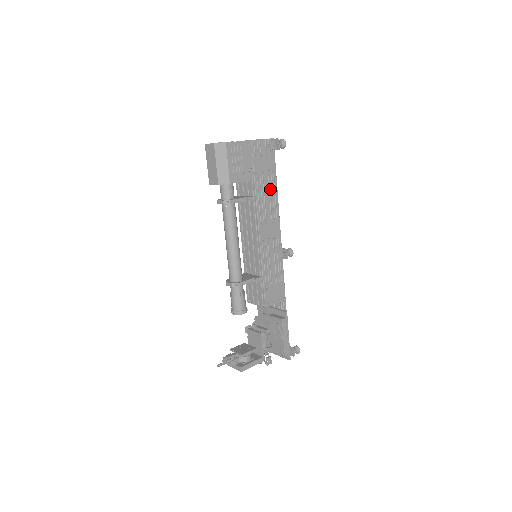
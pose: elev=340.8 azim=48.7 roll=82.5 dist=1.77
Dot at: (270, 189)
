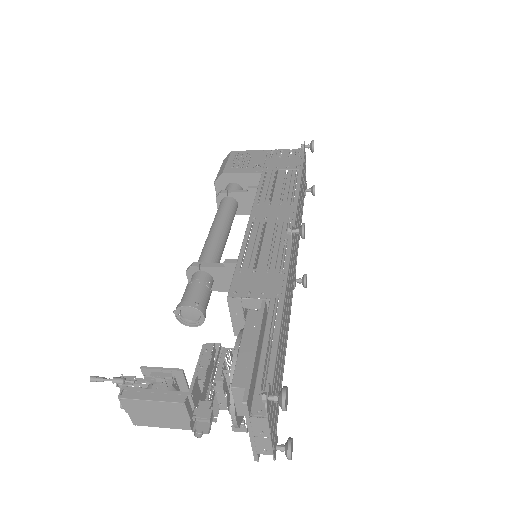
Dot at: (287, 180)
